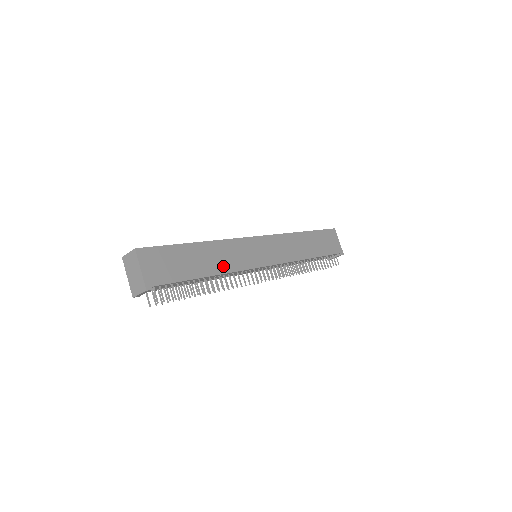
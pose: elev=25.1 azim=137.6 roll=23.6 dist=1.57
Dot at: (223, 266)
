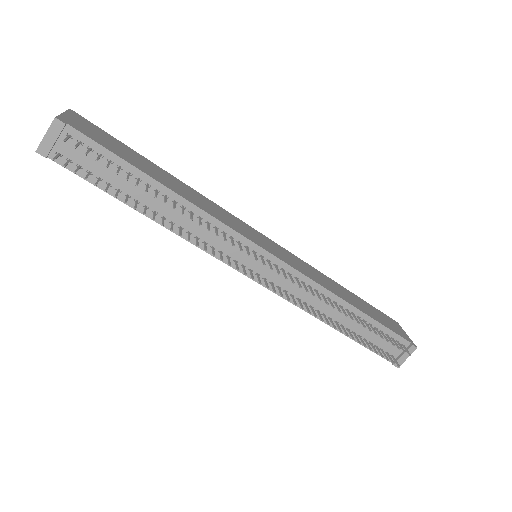
Dot at: (192, 200)
